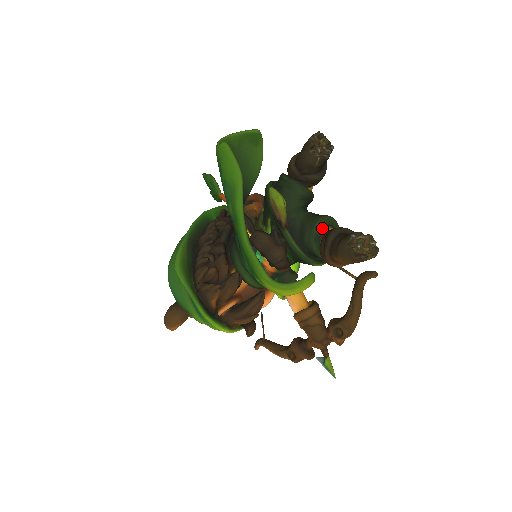
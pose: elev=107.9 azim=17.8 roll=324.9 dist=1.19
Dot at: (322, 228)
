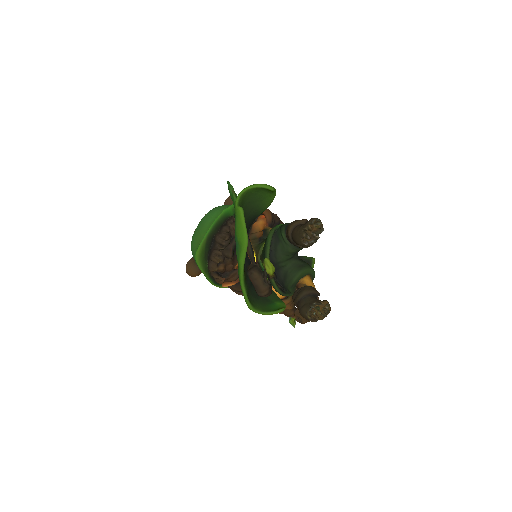
Dot at: (299, 280)
